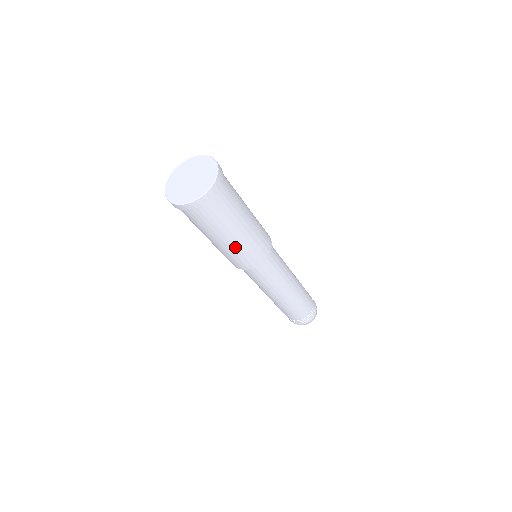
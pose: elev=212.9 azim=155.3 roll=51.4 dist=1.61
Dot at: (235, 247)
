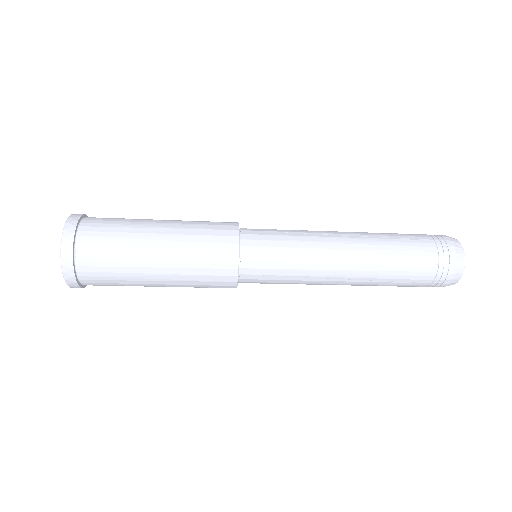
Dot at: (178, 260)
